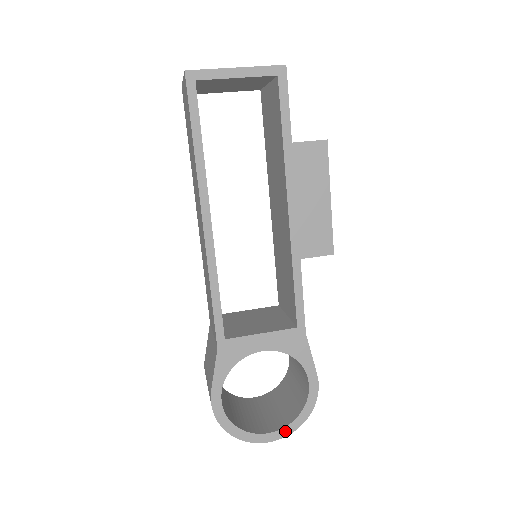
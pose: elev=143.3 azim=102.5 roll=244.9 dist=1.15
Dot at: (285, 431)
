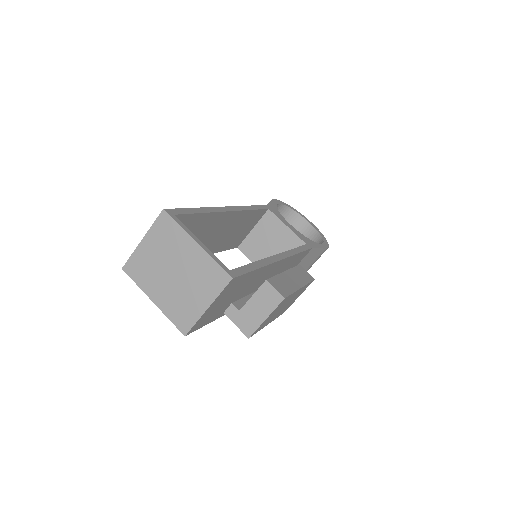
Dot at: occluded
